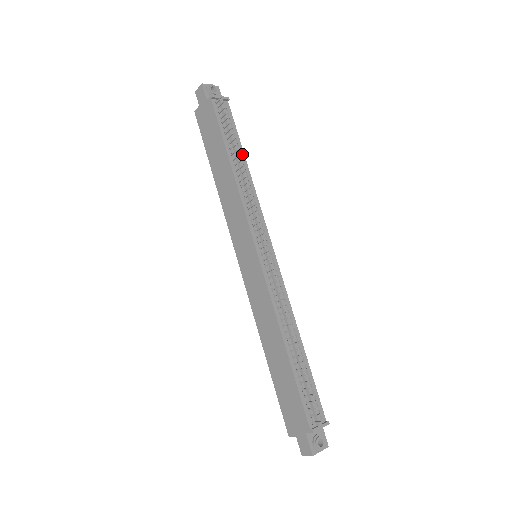
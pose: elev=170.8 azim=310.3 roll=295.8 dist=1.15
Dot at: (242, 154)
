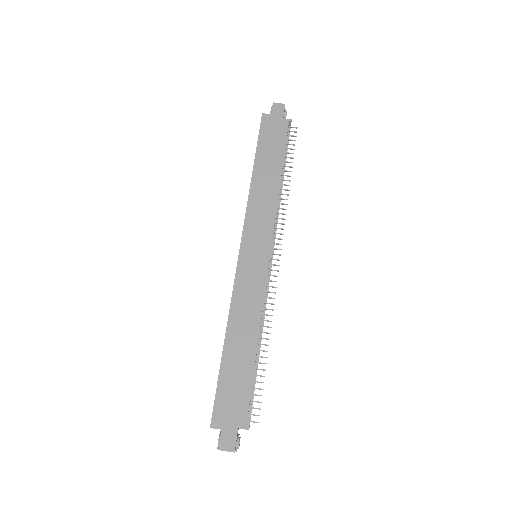
Dot at: occluded
